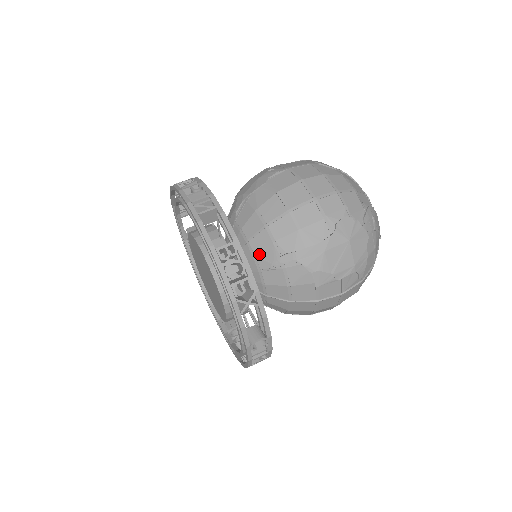
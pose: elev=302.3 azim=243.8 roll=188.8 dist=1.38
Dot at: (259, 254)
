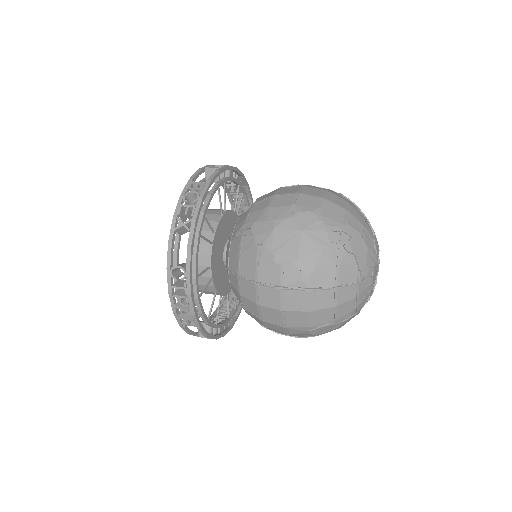
Dot at: (237, 225)
